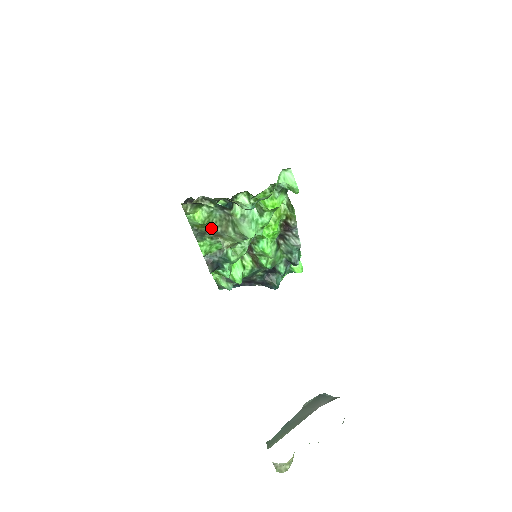
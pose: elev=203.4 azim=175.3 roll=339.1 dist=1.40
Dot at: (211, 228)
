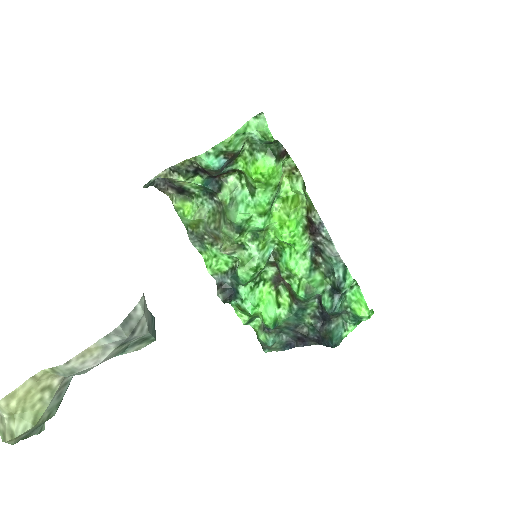
Dot at: (205, 227)
